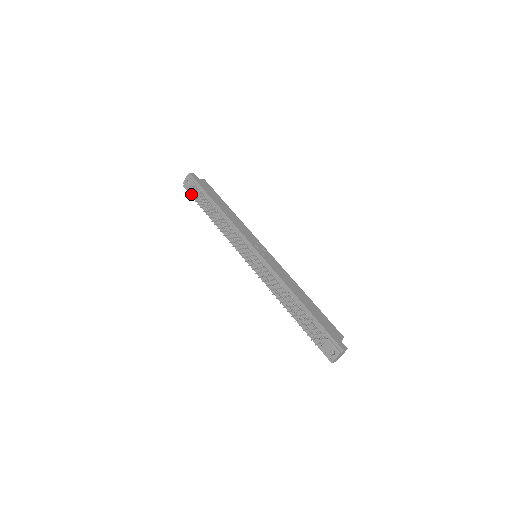
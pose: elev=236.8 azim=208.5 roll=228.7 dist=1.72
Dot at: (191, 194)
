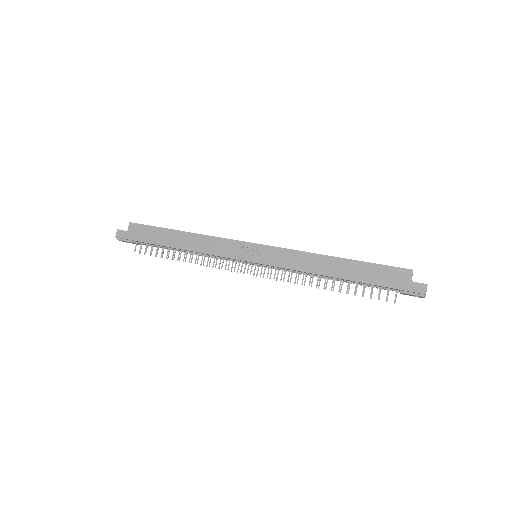
Dot at: occluded
